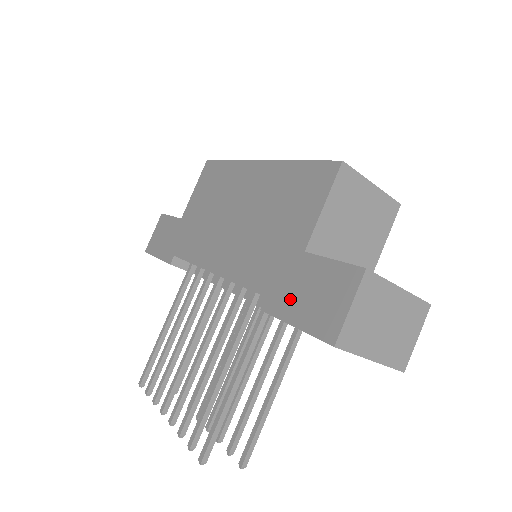
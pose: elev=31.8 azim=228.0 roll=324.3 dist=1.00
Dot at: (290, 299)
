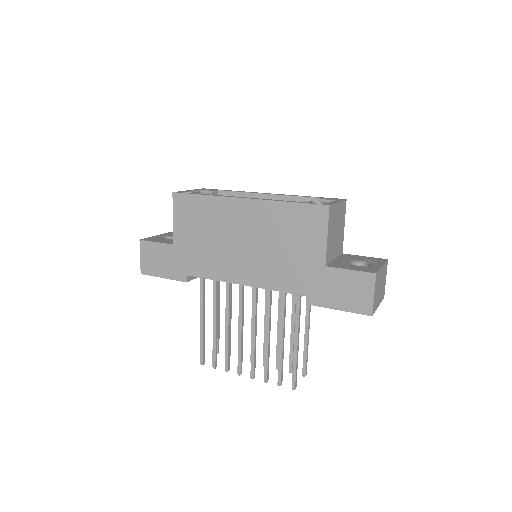
Dot at: (328, 295)
